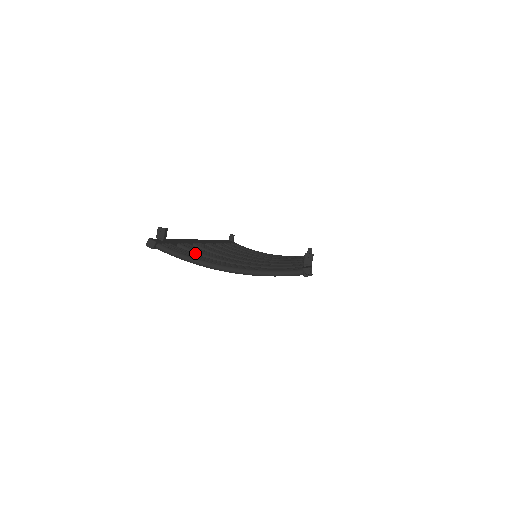
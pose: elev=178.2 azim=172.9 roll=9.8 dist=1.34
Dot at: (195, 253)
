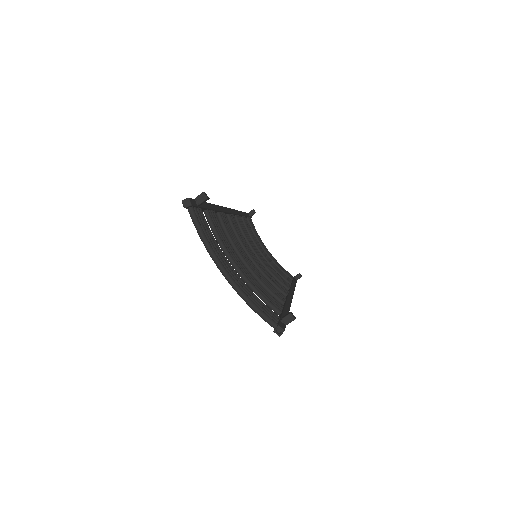
Dot at: (213, 228)
